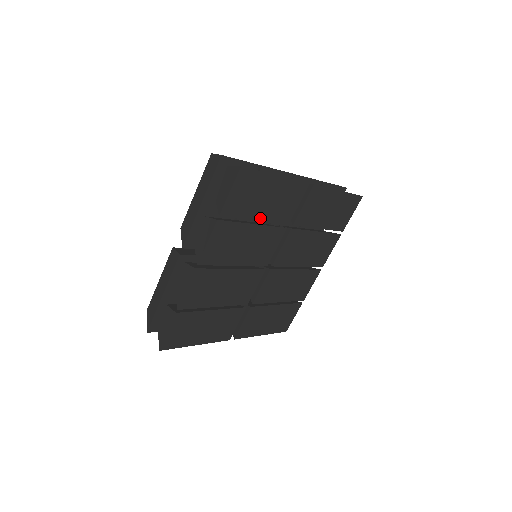
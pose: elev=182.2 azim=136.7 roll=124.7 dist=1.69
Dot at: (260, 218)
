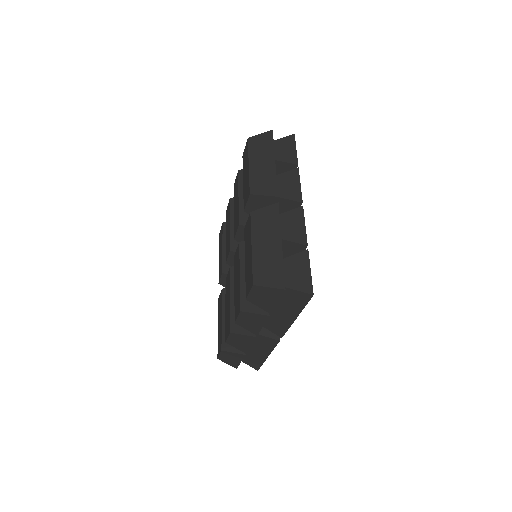
Dot at: occluded
